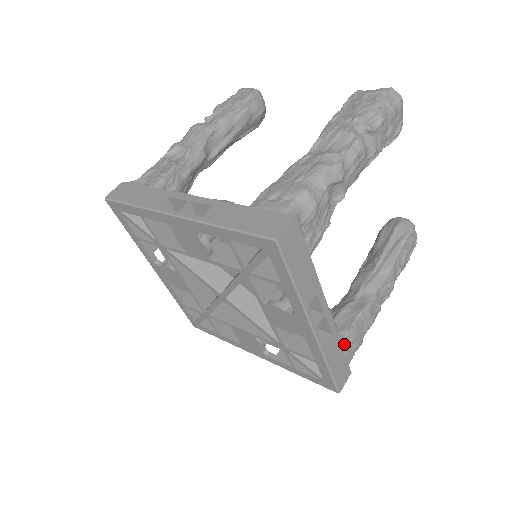
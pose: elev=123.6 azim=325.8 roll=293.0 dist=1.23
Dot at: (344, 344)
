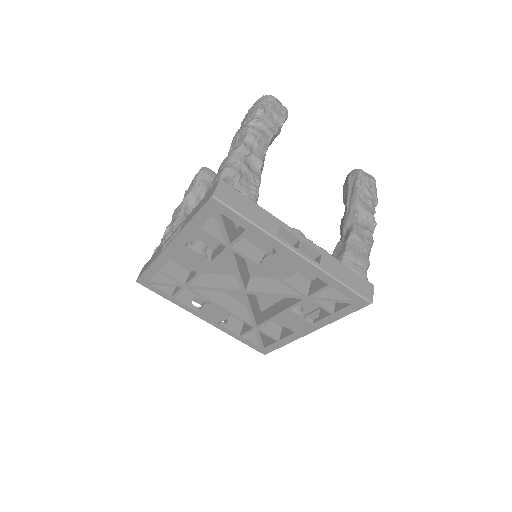
Dot at: (346, 263)
